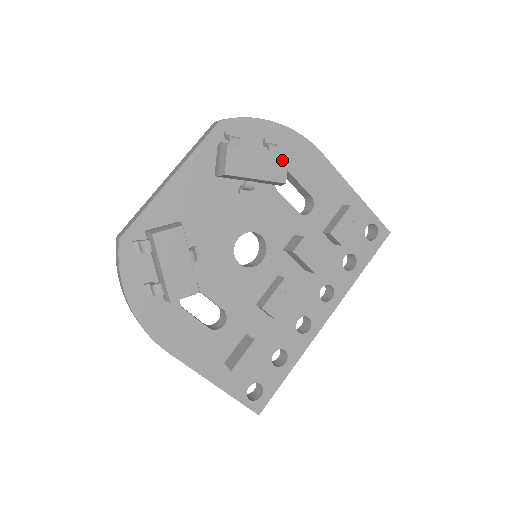
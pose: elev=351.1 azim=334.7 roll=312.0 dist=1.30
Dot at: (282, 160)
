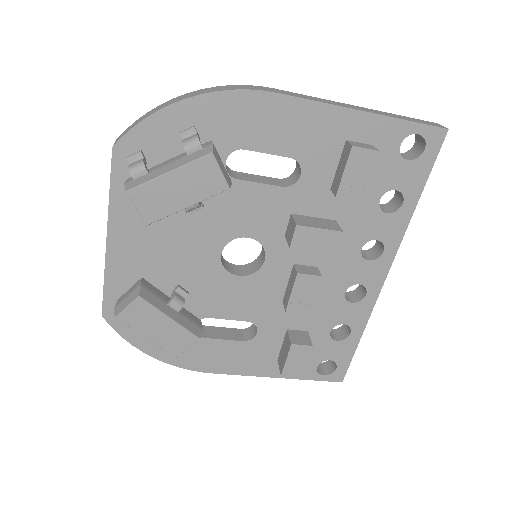
Dot at: (207, 165)
